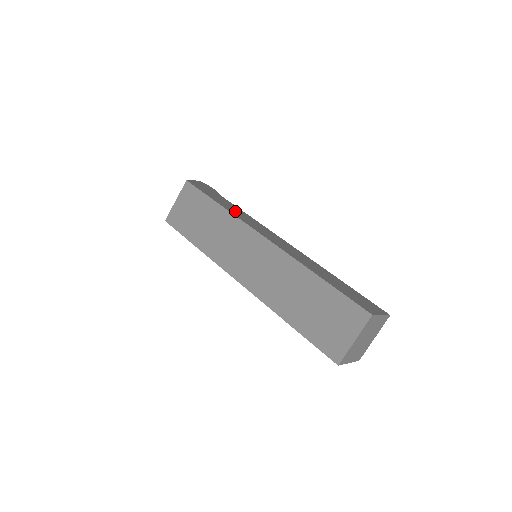
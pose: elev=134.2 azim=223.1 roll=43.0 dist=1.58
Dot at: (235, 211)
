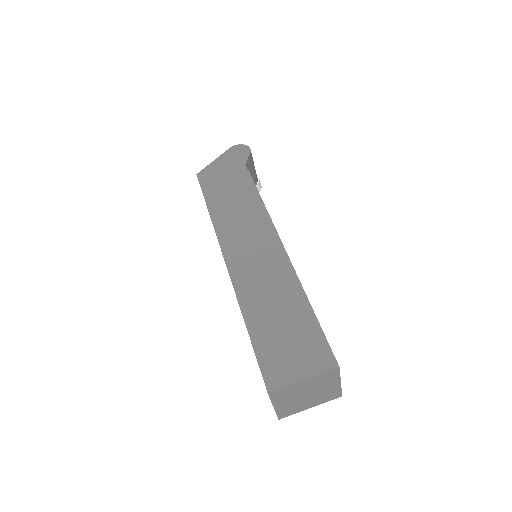
Dot at: (229, 207)
